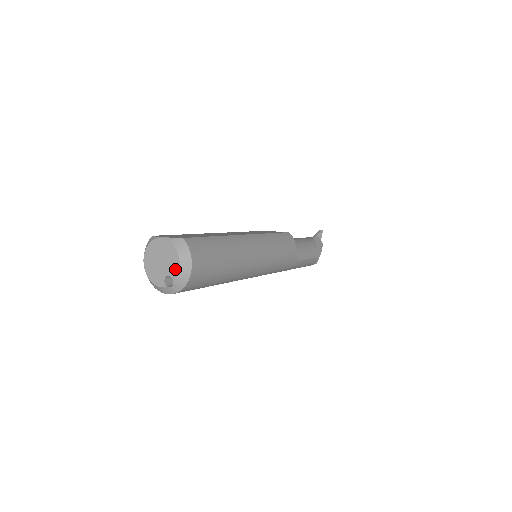
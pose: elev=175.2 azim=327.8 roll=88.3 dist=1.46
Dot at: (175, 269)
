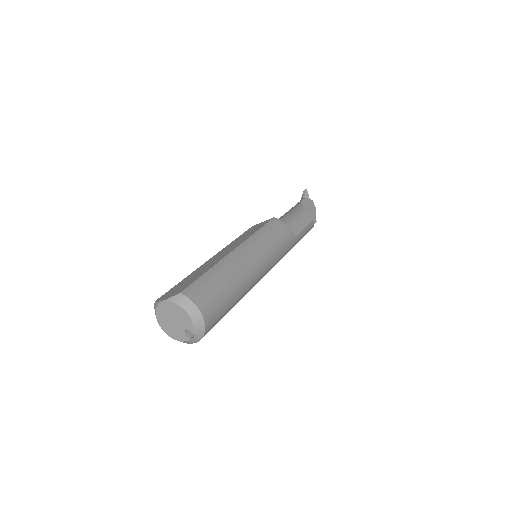
Dot at: (188, 322)
